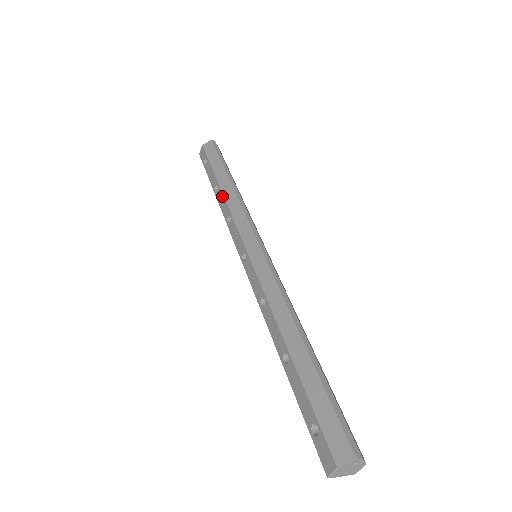
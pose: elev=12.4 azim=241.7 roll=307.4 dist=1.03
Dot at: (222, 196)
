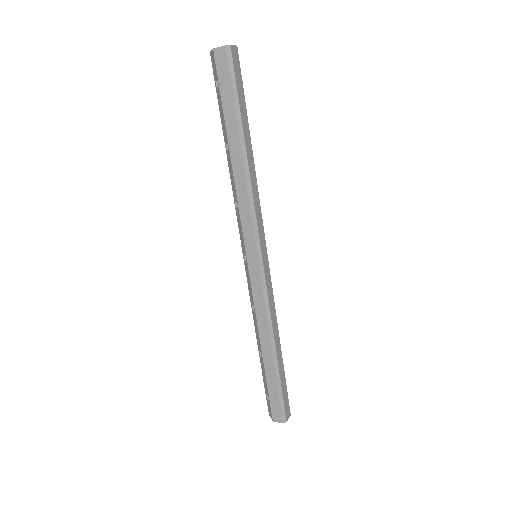
Dot at: (232, 170)
